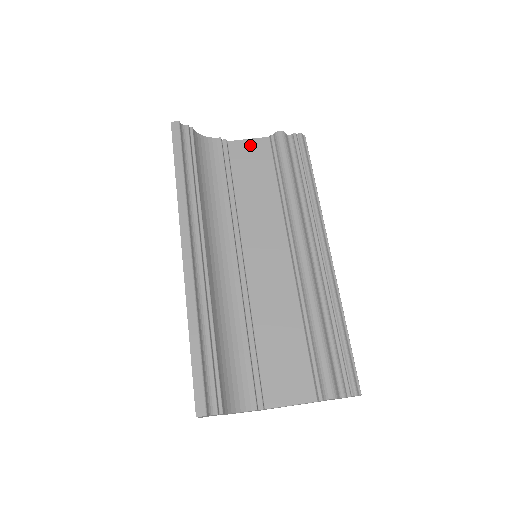
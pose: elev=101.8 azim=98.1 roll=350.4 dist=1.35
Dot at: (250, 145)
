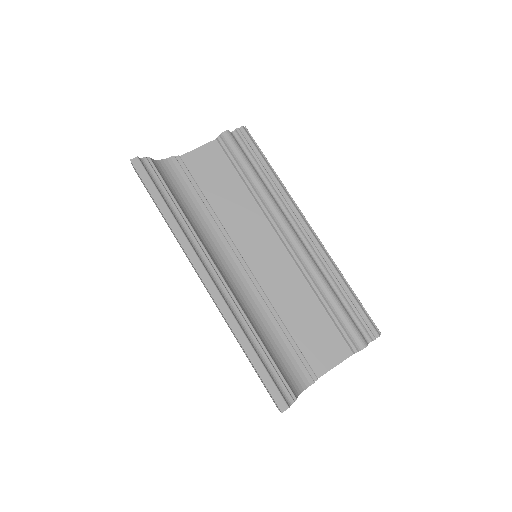
Dot at: (202, 153)
